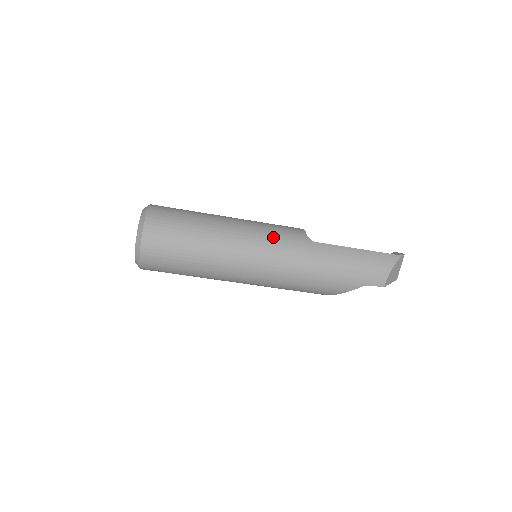
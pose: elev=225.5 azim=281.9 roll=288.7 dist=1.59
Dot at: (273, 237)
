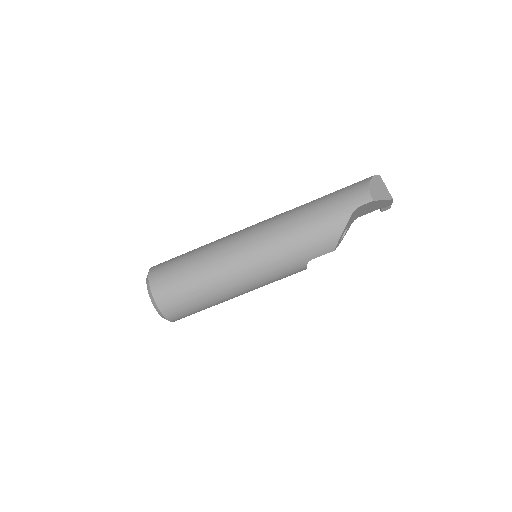
Dot at: (254, 225)
